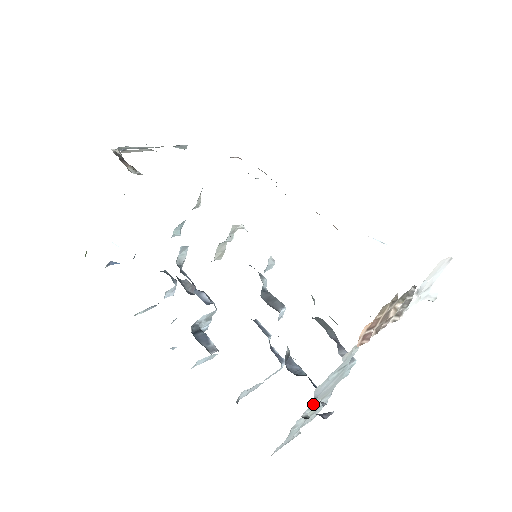
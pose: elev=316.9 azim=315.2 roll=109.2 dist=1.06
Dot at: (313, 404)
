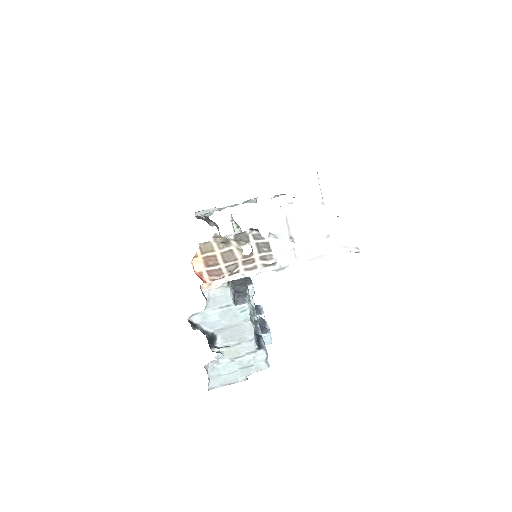
Dot at: (228, 344)
